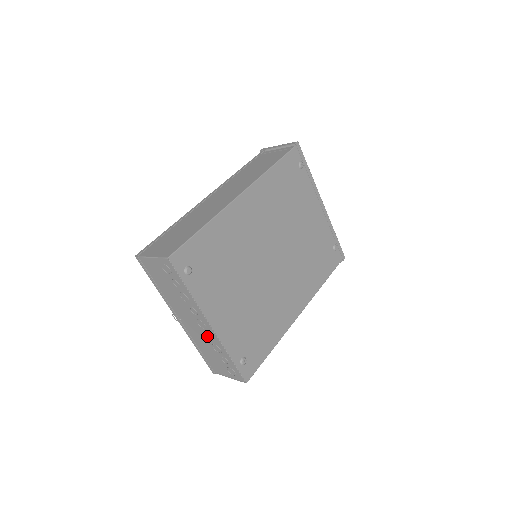
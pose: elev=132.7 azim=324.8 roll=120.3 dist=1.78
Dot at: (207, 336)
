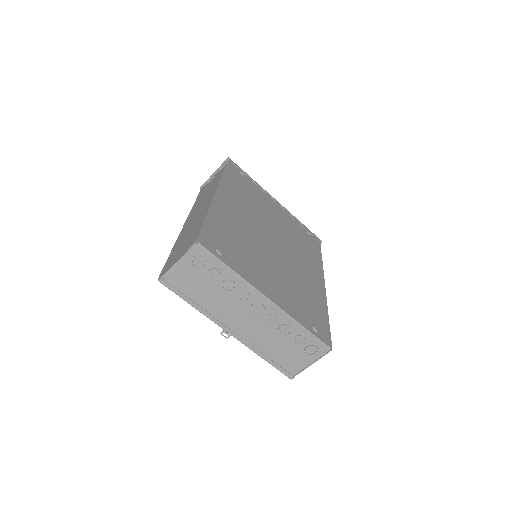
Dot at: (269, 321)
